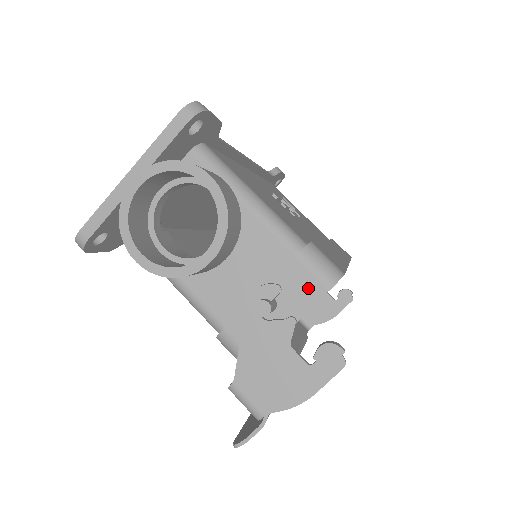
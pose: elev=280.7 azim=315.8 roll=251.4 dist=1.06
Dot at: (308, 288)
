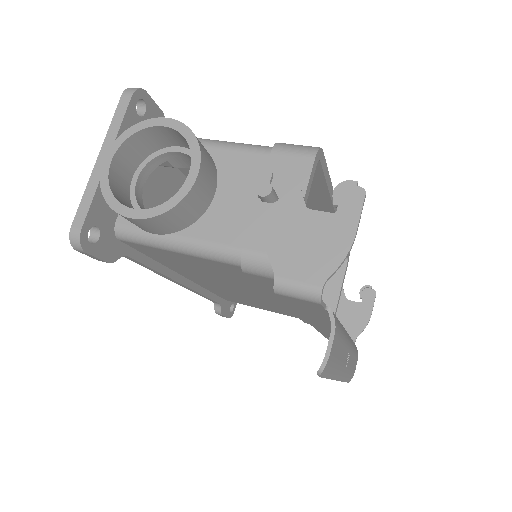
Dot at: (296, 167)
